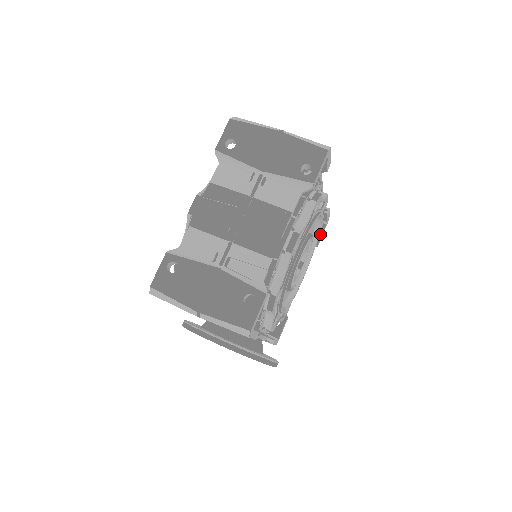
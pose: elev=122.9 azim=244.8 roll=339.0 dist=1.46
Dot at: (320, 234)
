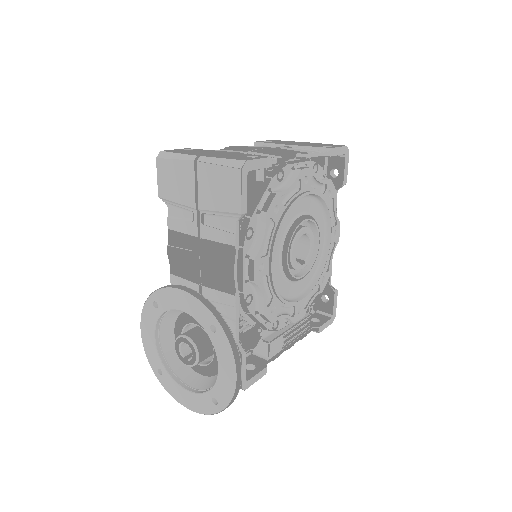
Dot at: (323, 322)
